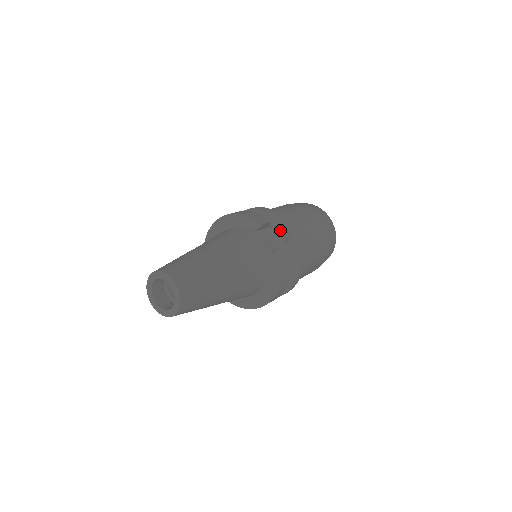
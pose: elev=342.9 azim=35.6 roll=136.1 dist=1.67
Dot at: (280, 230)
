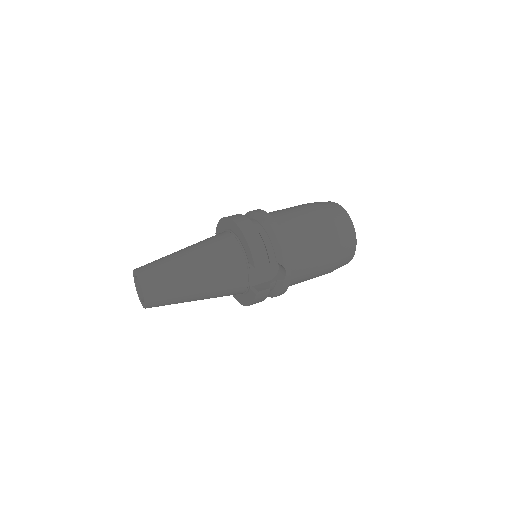
Dot at: (280, 265)
